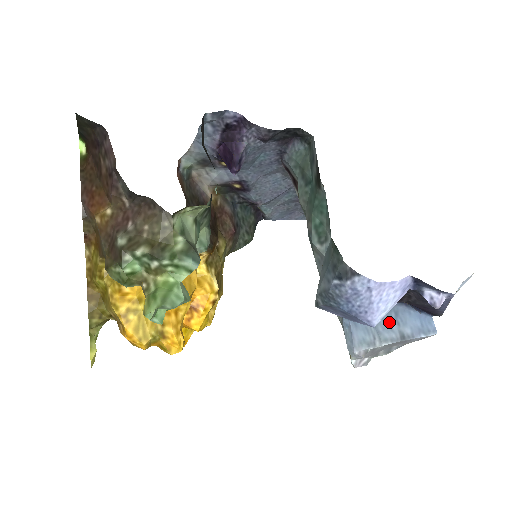
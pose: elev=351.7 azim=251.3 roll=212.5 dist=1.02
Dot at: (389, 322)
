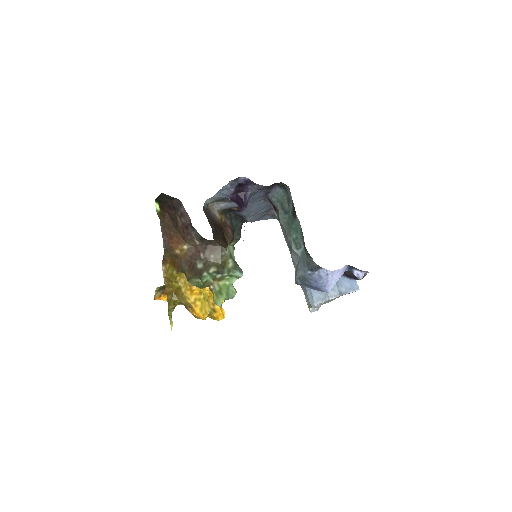
Dot at: occluded
